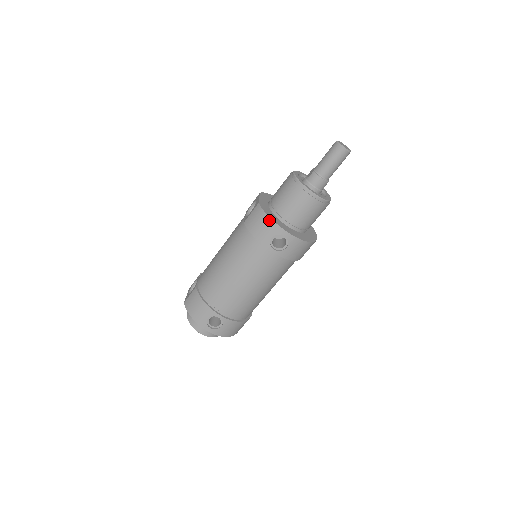
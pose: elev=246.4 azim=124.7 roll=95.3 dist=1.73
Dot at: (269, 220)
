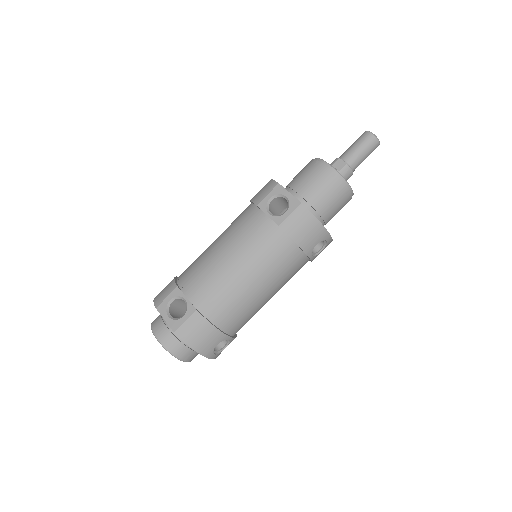
Dot at: (319, 225)
